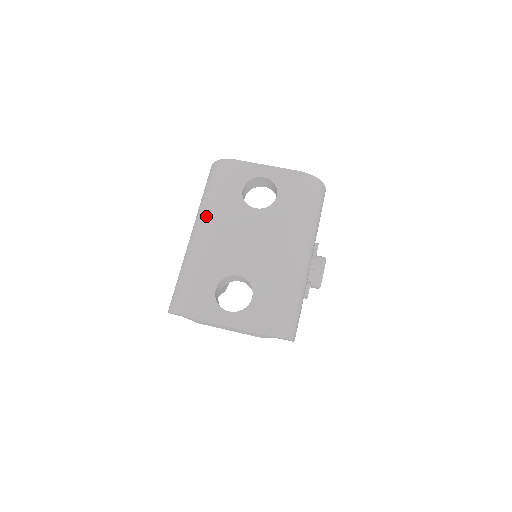
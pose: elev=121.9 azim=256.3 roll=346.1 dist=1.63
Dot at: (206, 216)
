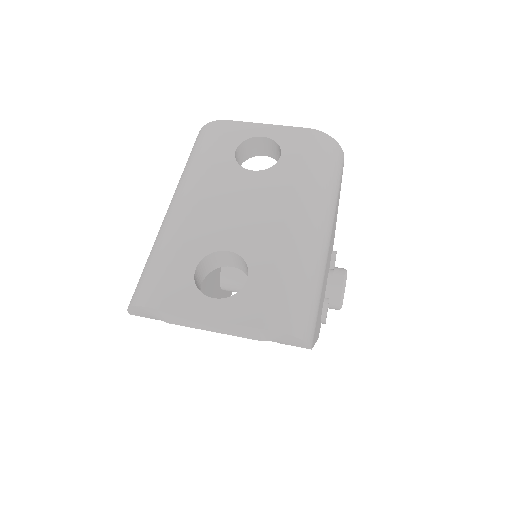
Dot at: (186, 183)
